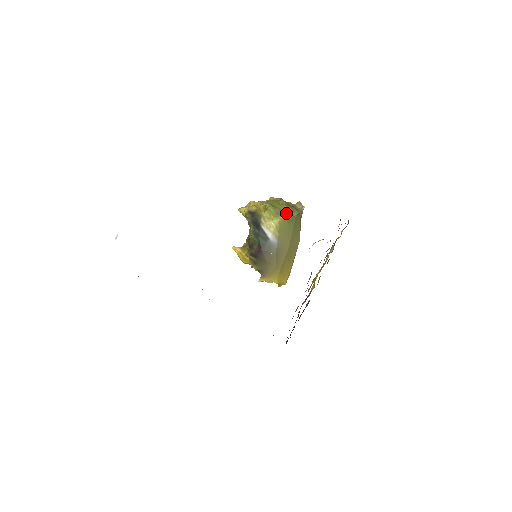
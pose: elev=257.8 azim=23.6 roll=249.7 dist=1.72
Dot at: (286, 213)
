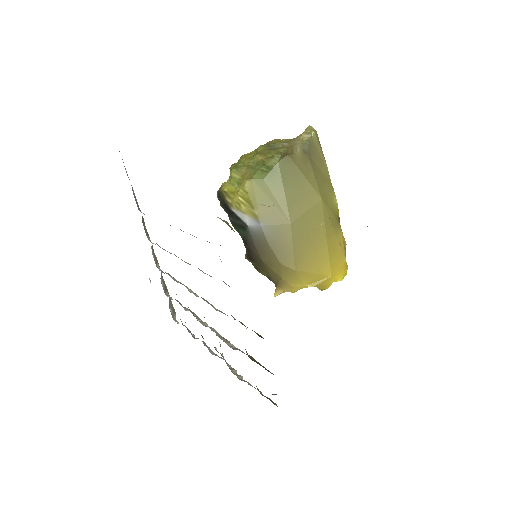
Dot at: (258, 168)
